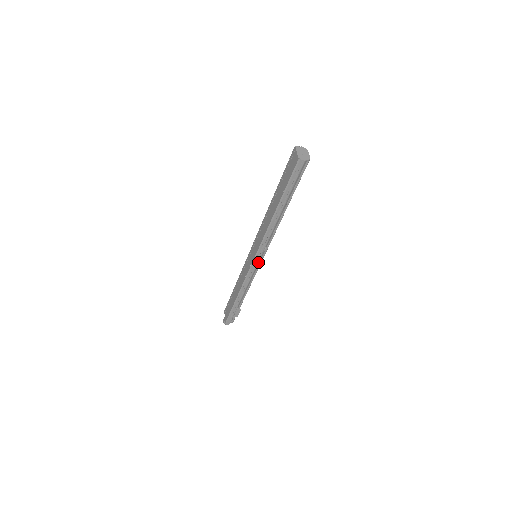
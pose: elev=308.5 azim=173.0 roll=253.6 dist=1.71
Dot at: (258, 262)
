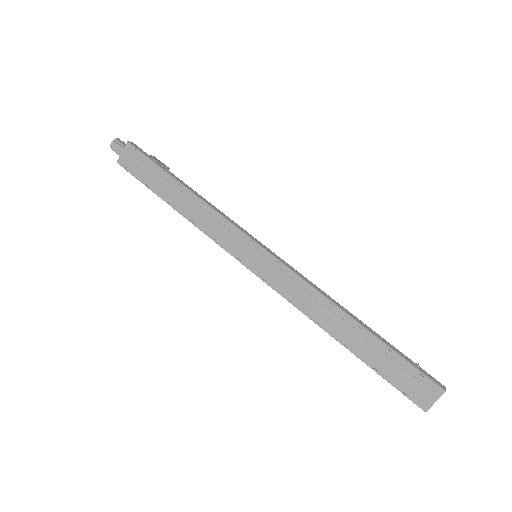
Dot at: occluded
